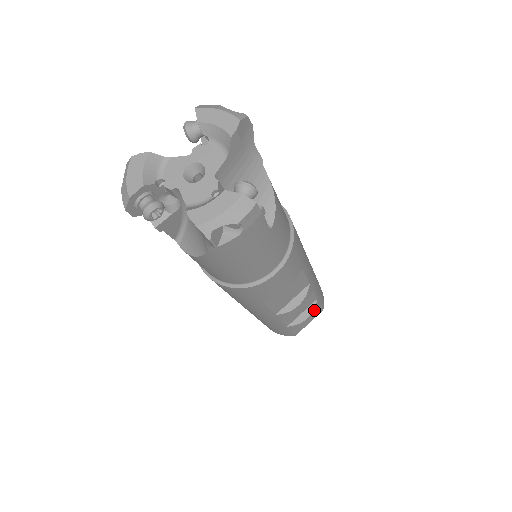
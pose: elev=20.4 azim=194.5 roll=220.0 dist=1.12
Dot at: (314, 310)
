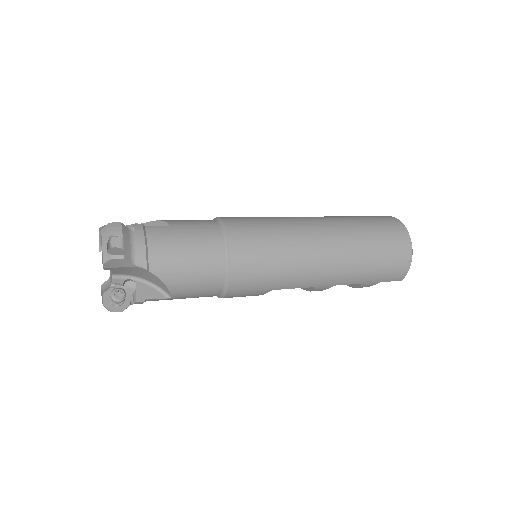
Dot at: (362, 286)
